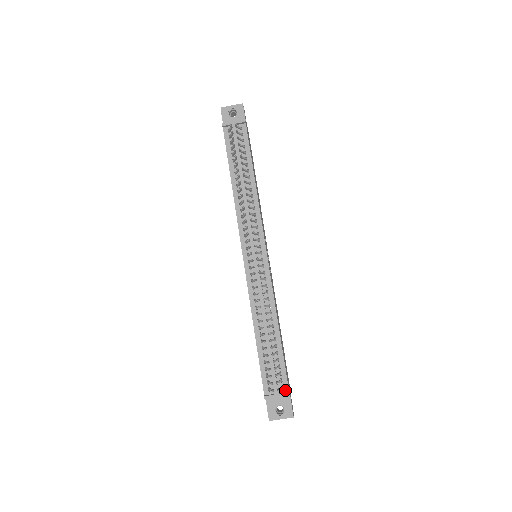
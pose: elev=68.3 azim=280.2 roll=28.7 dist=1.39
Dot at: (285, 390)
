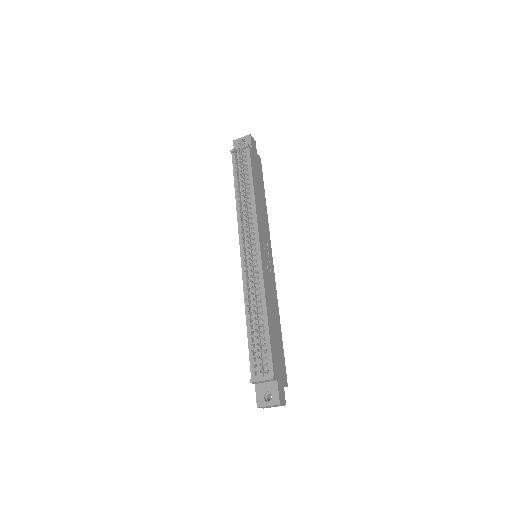
Dot at: (270, 374)
